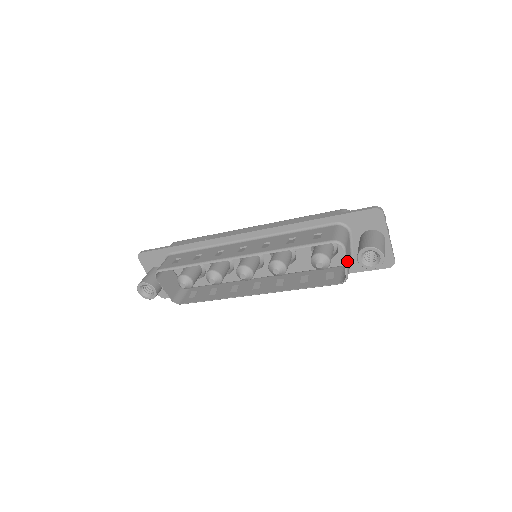
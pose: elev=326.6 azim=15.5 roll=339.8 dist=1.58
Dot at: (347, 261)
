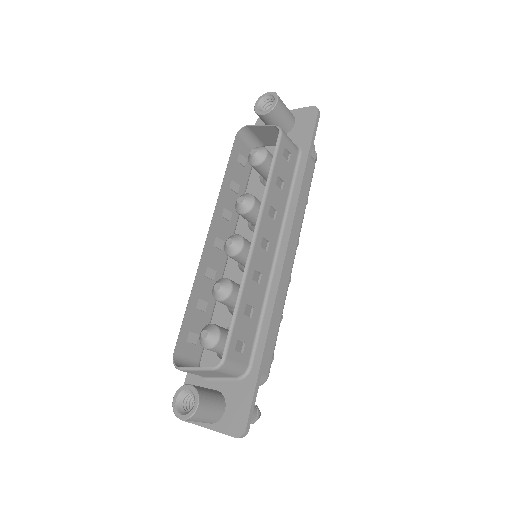
Dot at: (264, 128)
